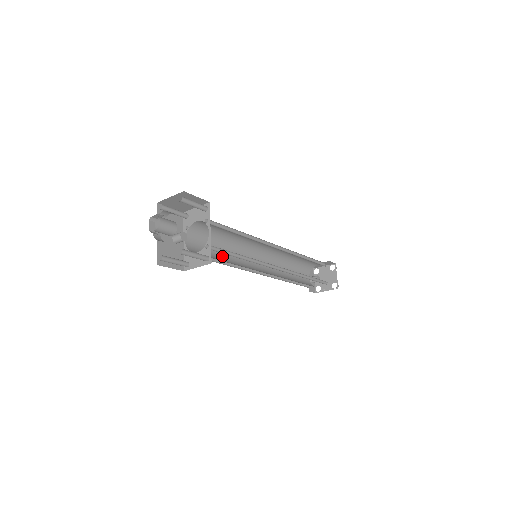
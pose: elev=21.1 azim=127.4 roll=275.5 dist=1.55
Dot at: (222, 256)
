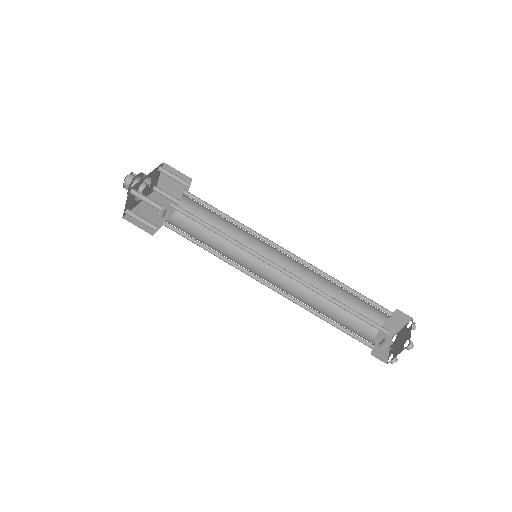
Dot at: (213, 248)
